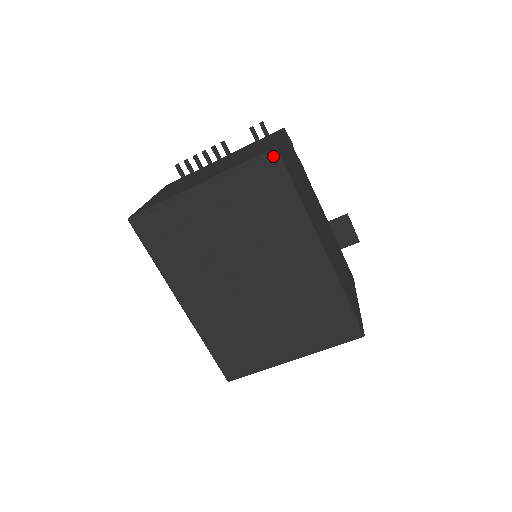
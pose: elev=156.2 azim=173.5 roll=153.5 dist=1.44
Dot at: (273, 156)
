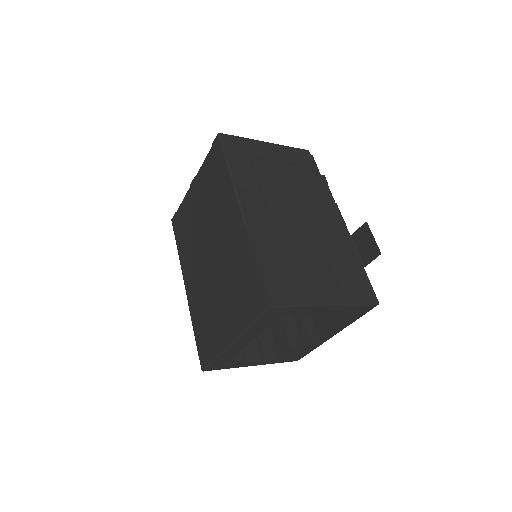
Dot at: (217, 140)
